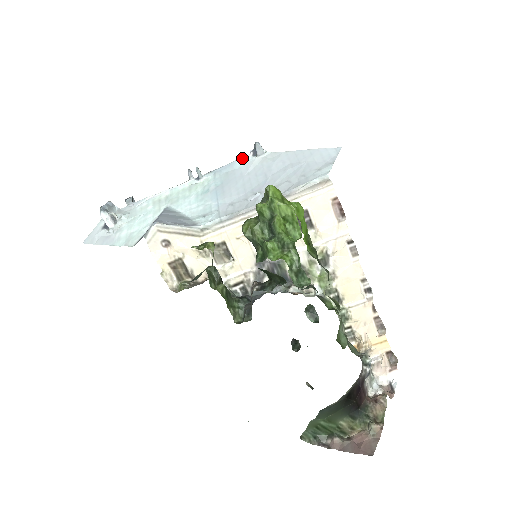
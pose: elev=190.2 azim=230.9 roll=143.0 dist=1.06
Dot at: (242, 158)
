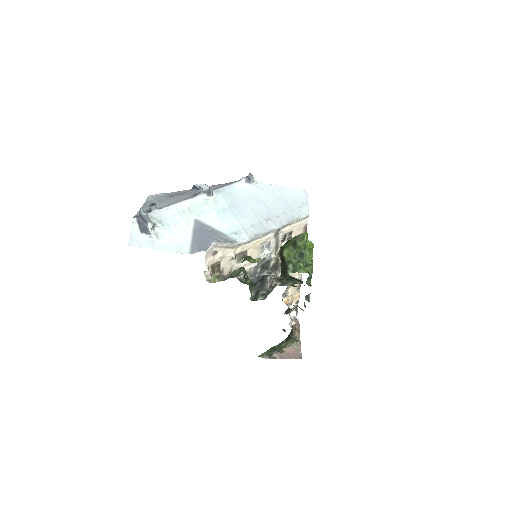
Dot at: (238, 182)
